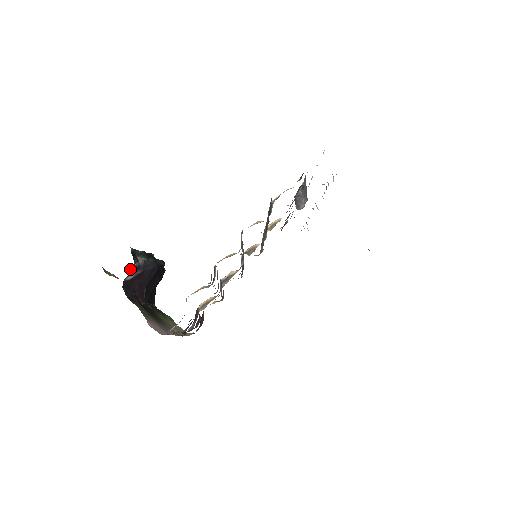
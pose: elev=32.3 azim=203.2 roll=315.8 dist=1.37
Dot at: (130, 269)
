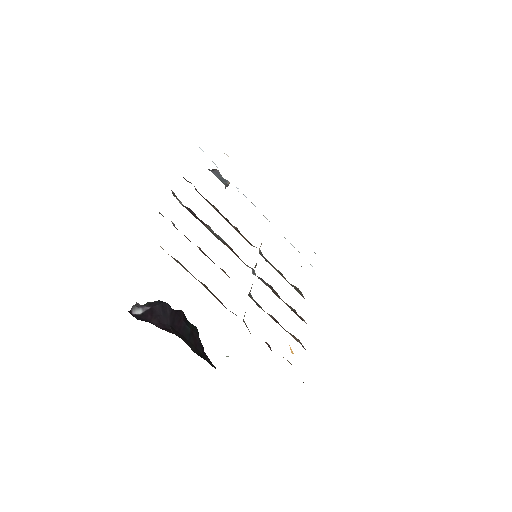
Dot at: (134, 306)
